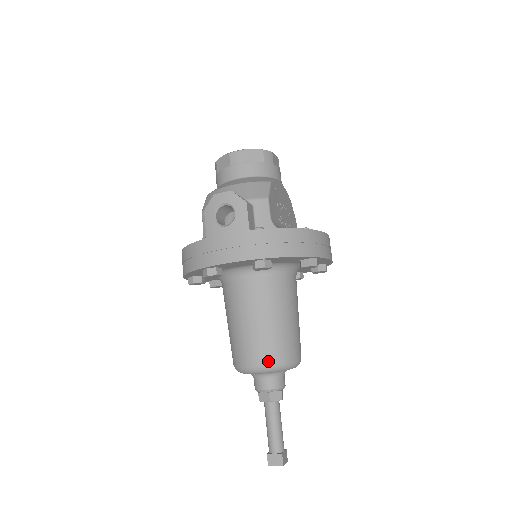
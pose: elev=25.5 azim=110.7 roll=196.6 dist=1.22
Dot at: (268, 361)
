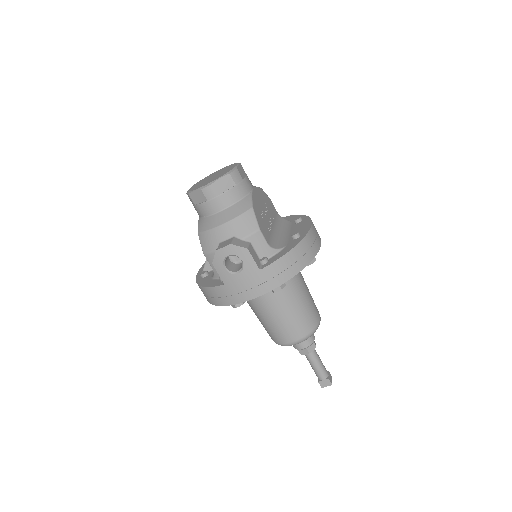
Dot at: (302, 337)
